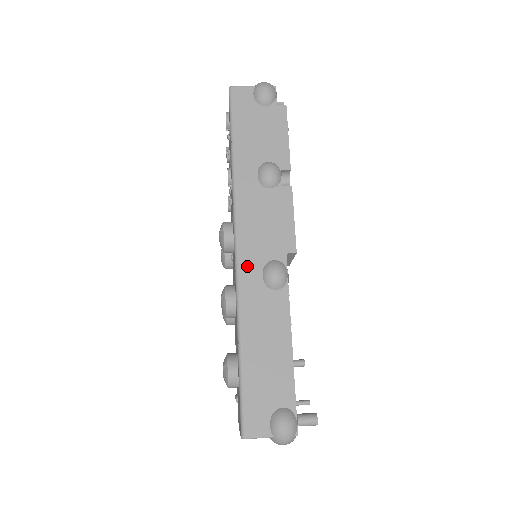
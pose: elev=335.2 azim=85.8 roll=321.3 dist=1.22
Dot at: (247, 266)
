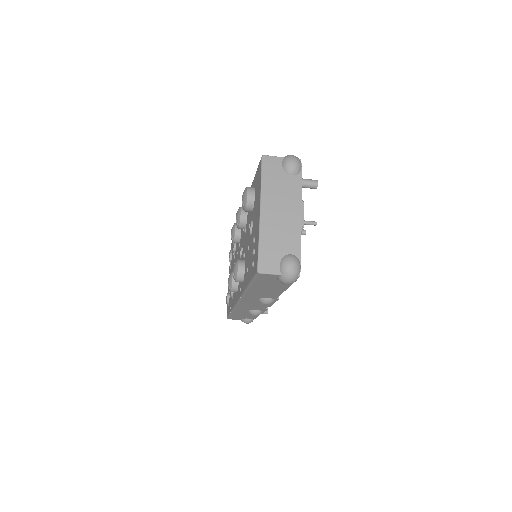
Dot at: occluded
